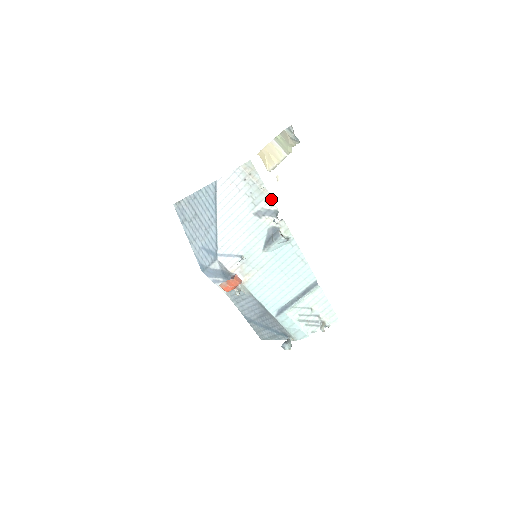
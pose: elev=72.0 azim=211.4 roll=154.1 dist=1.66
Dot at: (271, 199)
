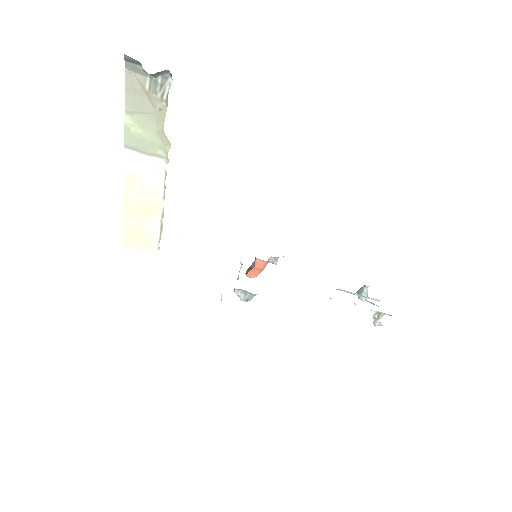
Dot at: occluded
